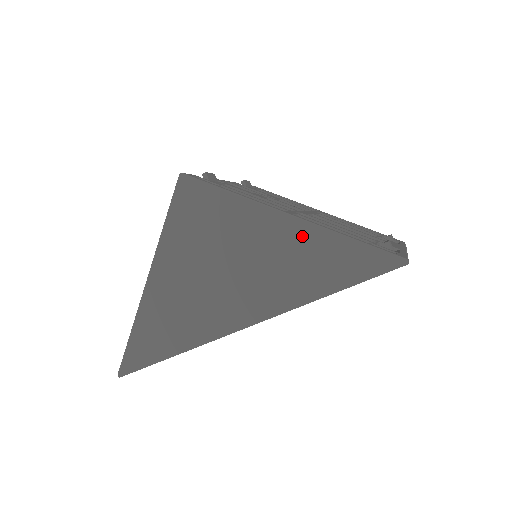
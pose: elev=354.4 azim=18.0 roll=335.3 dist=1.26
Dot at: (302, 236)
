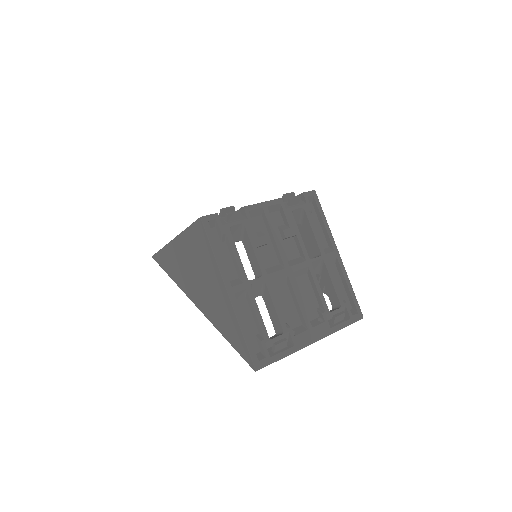
Dot at: (228, 309)
